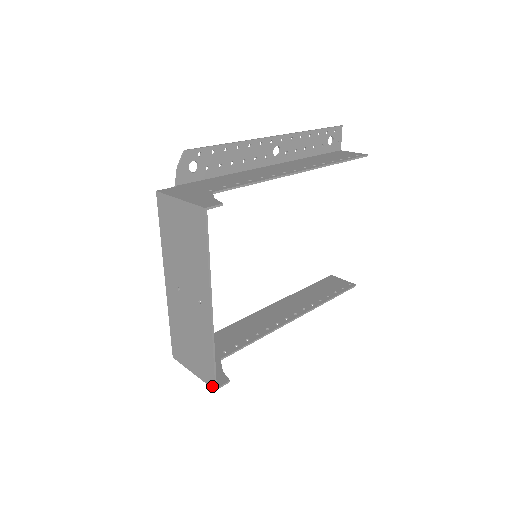
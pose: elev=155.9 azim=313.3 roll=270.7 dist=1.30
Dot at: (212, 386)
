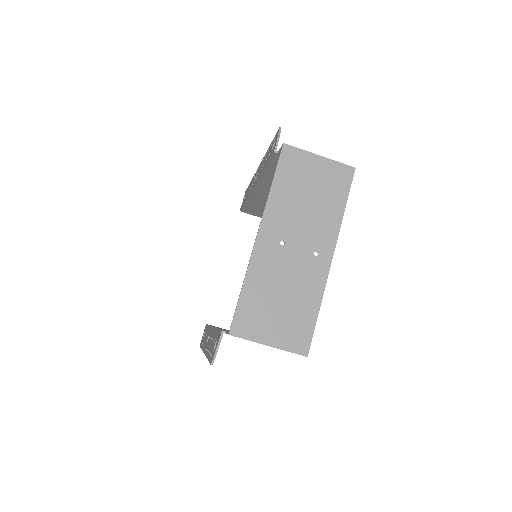
Dot at: (304, 352)
